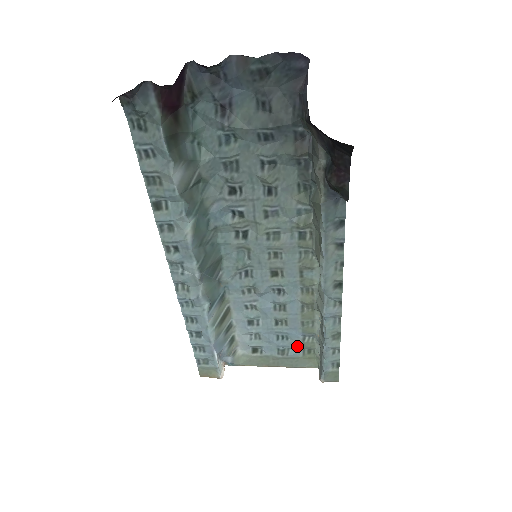
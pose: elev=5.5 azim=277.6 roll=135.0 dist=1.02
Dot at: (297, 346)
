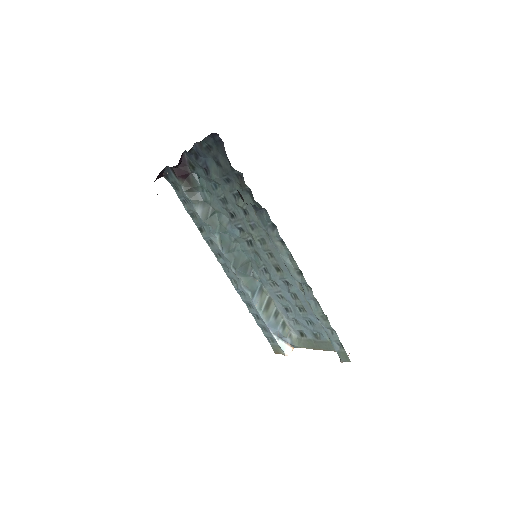
Dot at: (322, 330)
